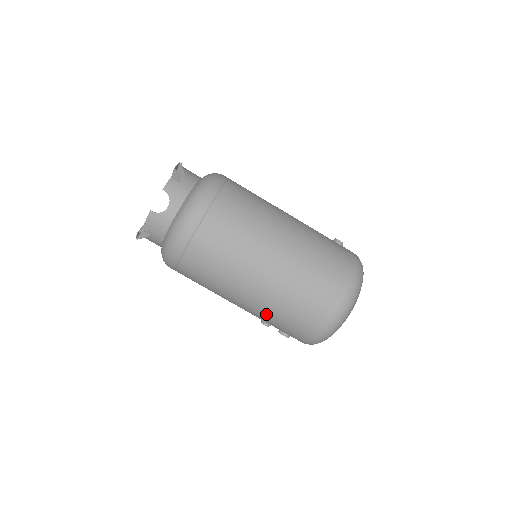
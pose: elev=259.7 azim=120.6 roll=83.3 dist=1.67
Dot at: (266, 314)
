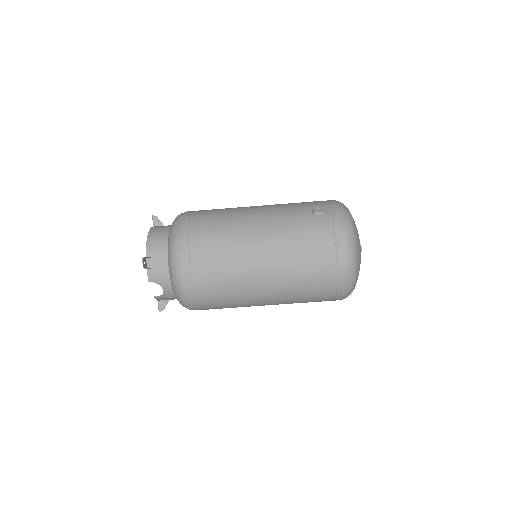
Dot at: occluded
